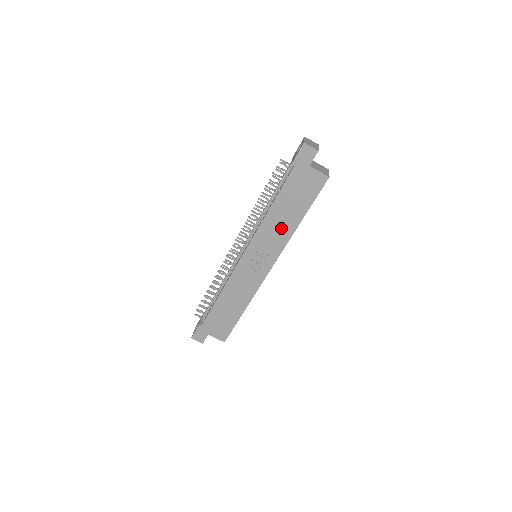
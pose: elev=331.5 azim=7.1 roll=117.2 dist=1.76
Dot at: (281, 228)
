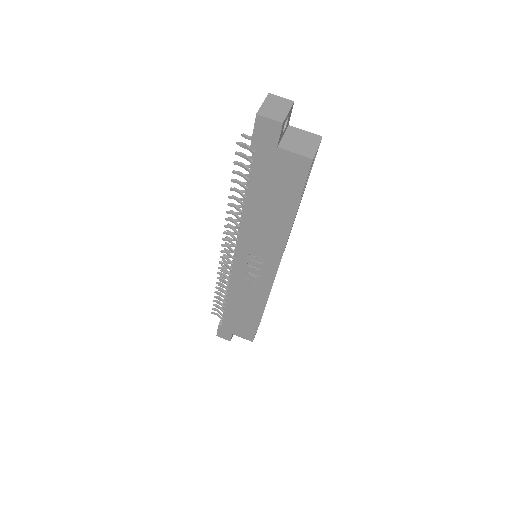
Dot at: (269, 230)
